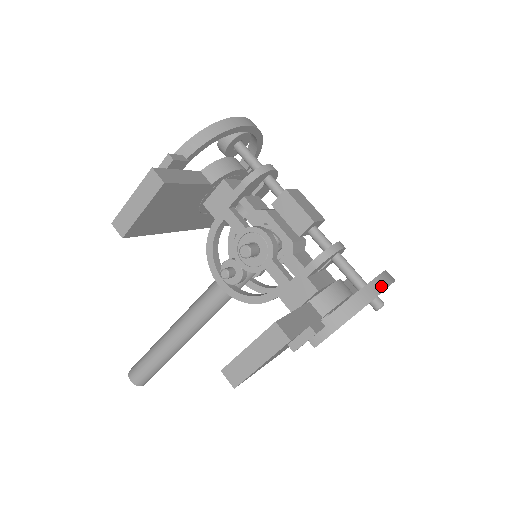
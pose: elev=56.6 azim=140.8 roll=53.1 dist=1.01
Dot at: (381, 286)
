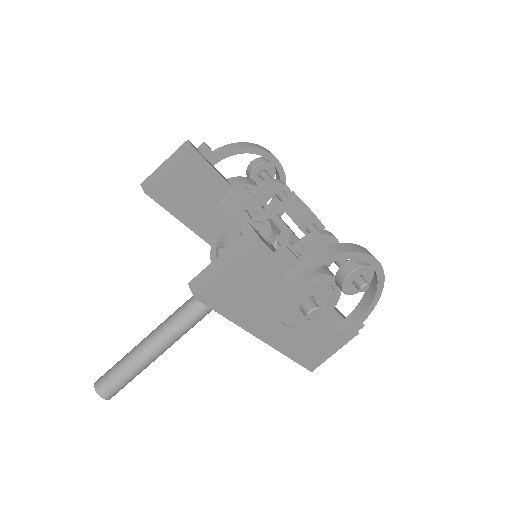
Dot at: (364, 251)
